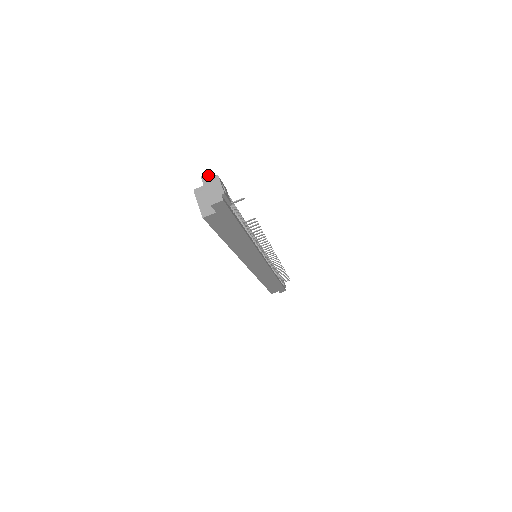
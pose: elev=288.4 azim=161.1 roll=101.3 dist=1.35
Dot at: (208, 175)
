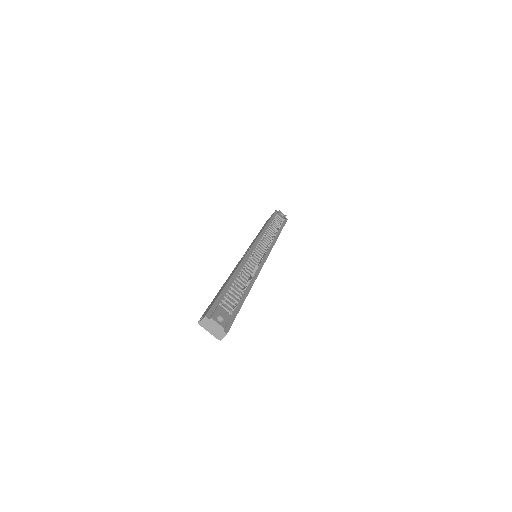
Dot at: (203, 321)
